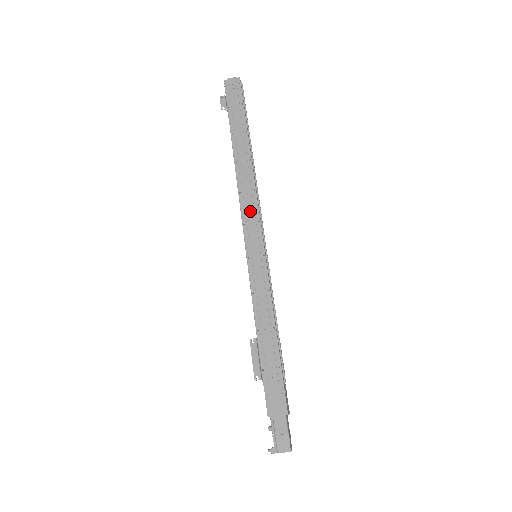
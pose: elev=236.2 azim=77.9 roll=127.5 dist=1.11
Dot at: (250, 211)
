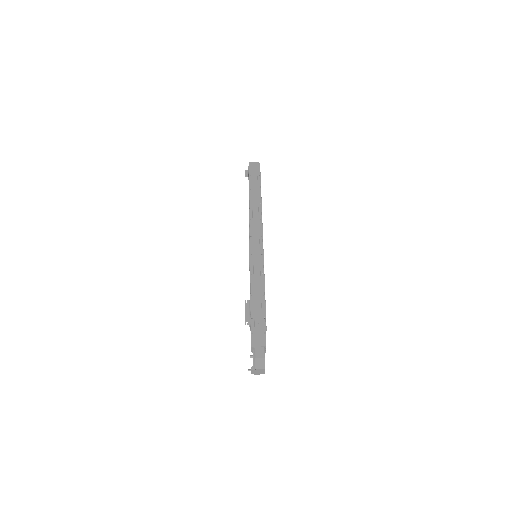
Dot at: (256, 230)
